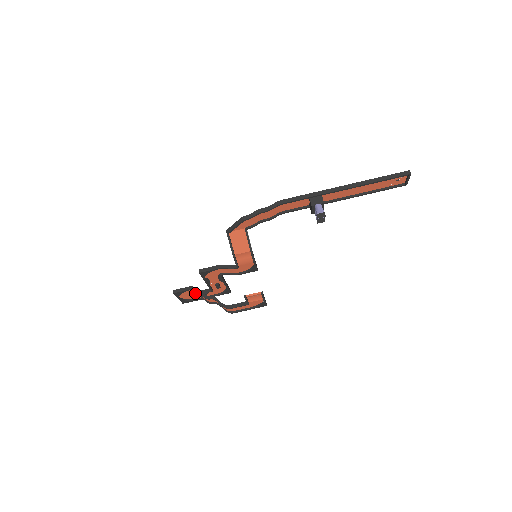
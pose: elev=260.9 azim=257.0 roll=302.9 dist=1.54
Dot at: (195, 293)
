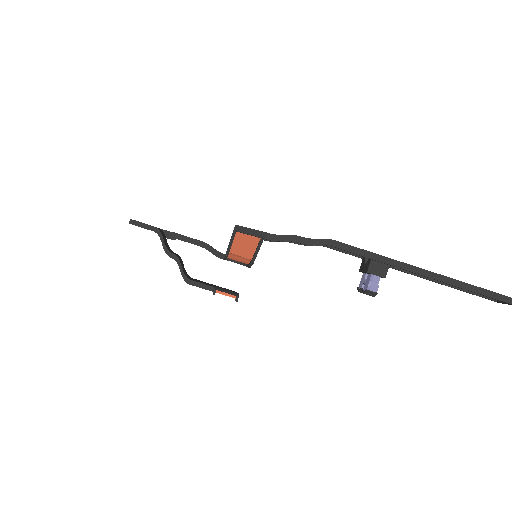
Dot at: occluded
